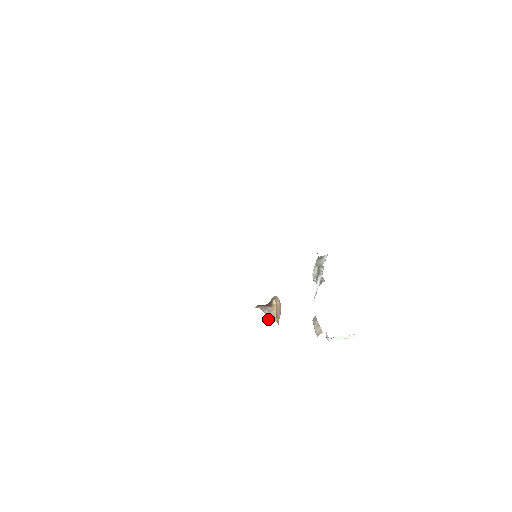
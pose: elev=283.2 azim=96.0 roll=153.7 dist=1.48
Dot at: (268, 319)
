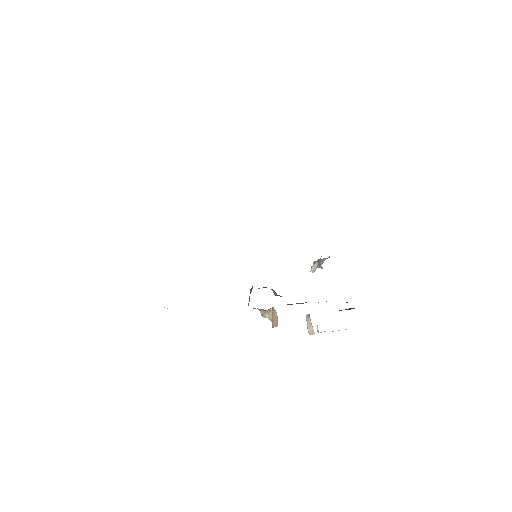
Dot at: (263, 317)
